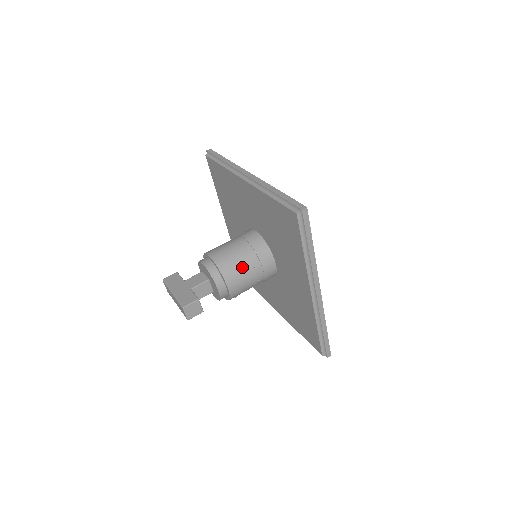
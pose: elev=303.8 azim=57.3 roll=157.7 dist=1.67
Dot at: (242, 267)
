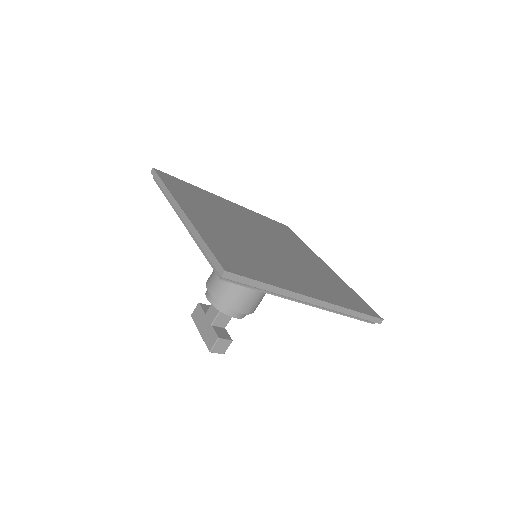
Dot at: (240, 289)
